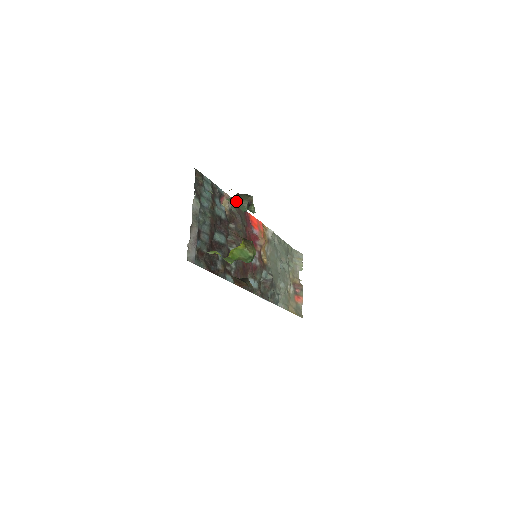
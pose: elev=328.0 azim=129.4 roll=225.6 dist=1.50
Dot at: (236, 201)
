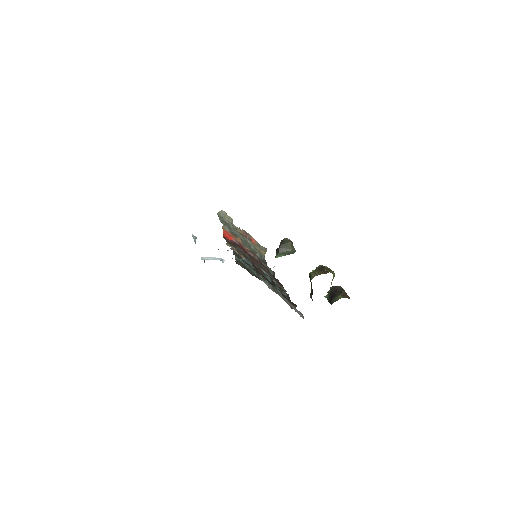
Dot at: (286, 253)
